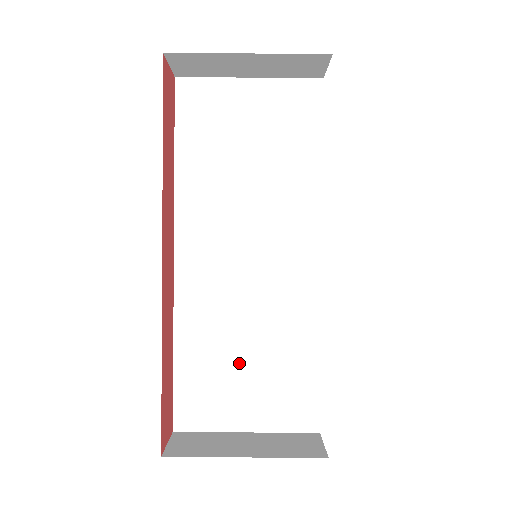
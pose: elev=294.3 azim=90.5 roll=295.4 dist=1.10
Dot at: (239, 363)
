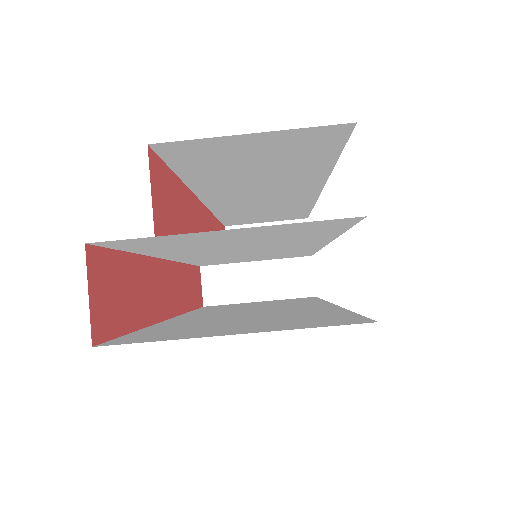
Dot at: occluded
